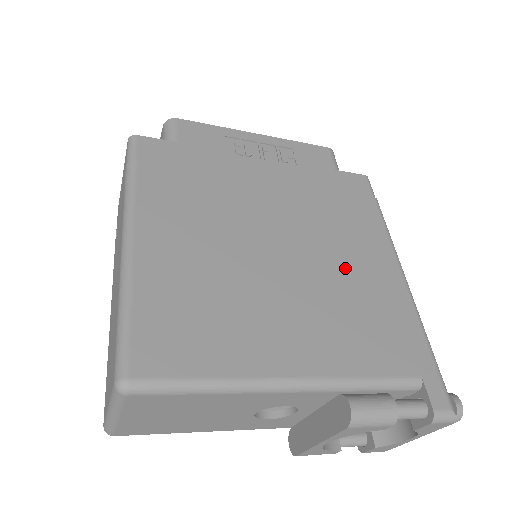
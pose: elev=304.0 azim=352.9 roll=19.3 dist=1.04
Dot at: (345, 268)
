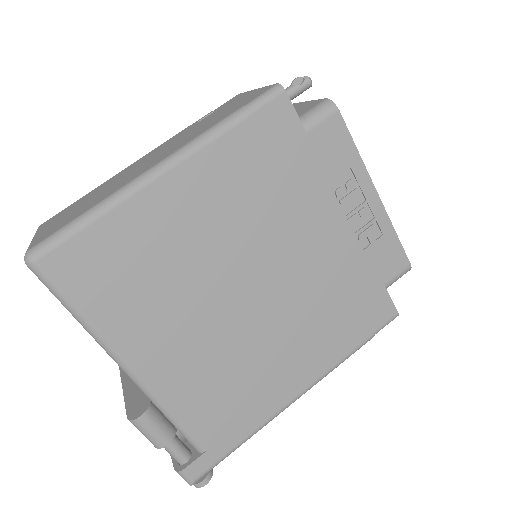
Dot at: (269, 351)
